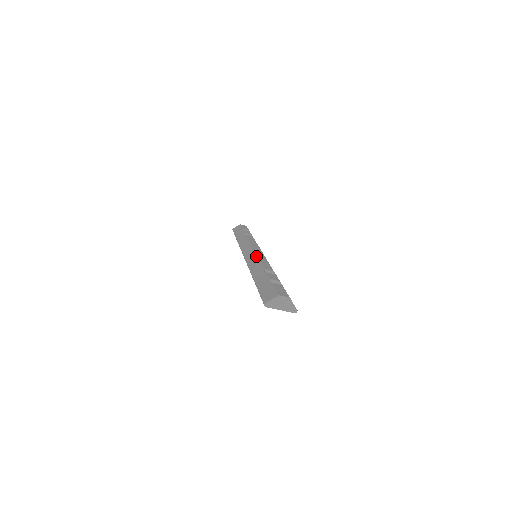
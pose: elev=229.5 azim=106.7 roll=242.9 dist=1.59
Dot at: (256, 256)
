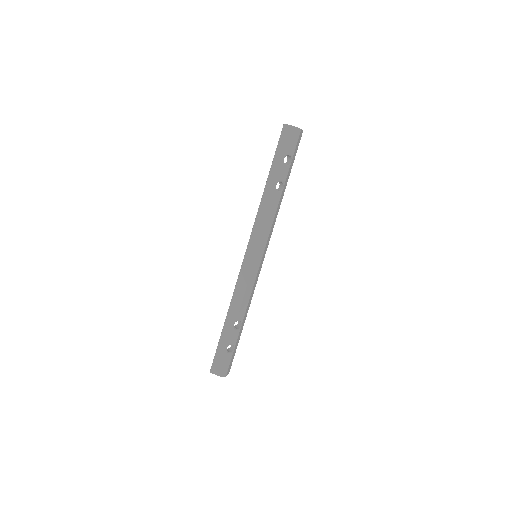
Dot at: (247, 281)
